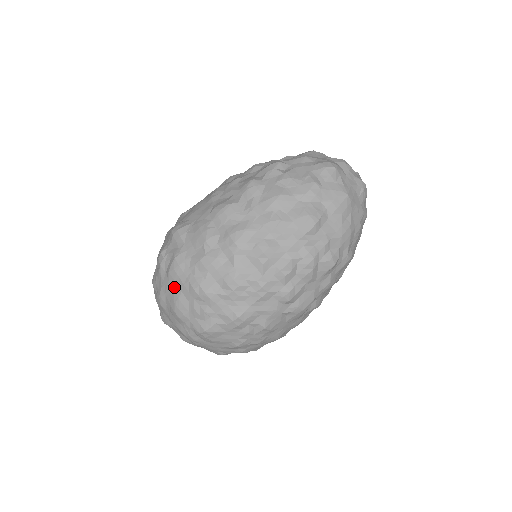
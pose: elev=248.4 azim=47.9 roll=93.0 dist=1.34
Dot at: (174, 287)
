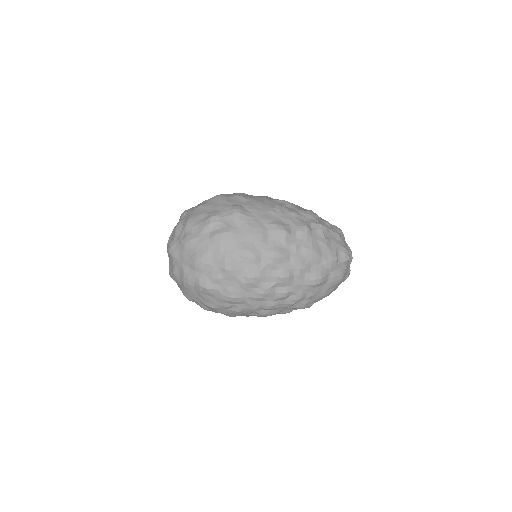
Dot at: (210, 247)
